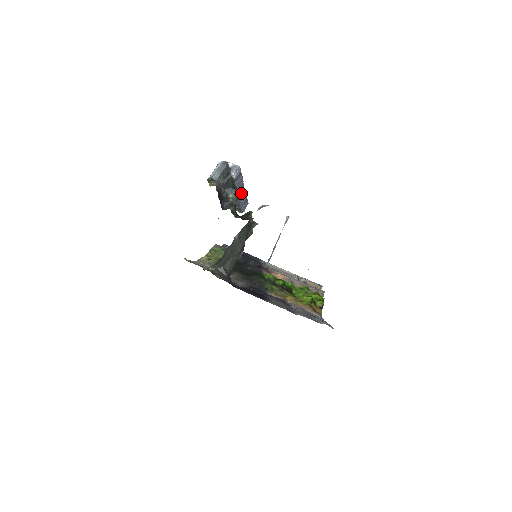
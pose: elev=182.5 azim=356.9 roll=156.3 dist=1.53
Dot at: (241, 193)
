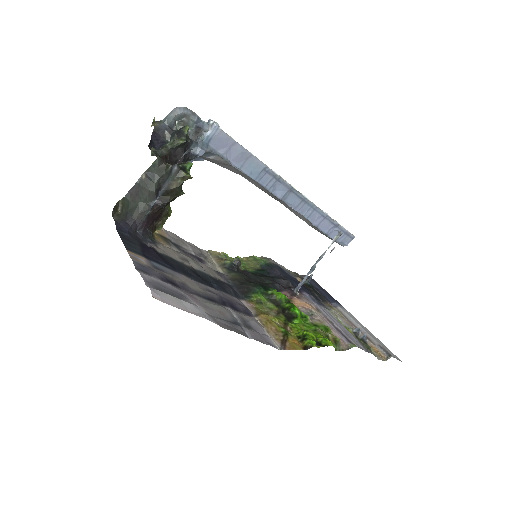
Dot at: (185, 140)
